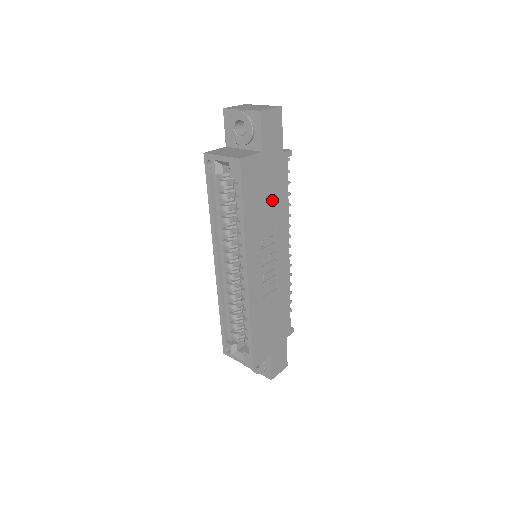
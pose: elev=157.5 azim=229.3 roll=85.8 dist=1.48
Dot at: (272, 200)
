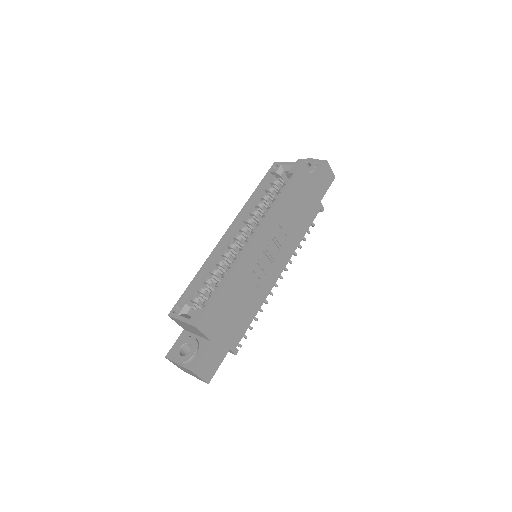
Dot at: (298, 217)
